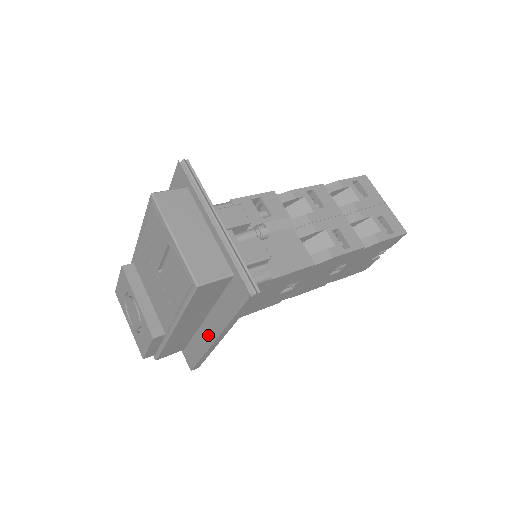
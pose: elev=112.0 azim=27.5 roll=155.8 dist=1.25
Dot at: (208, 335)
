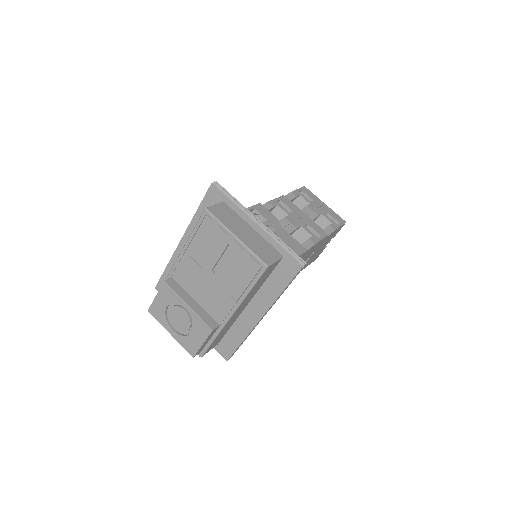
Dot at: (251, 318)
